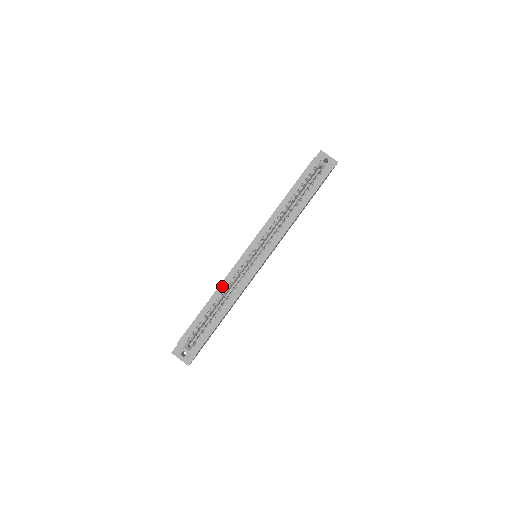
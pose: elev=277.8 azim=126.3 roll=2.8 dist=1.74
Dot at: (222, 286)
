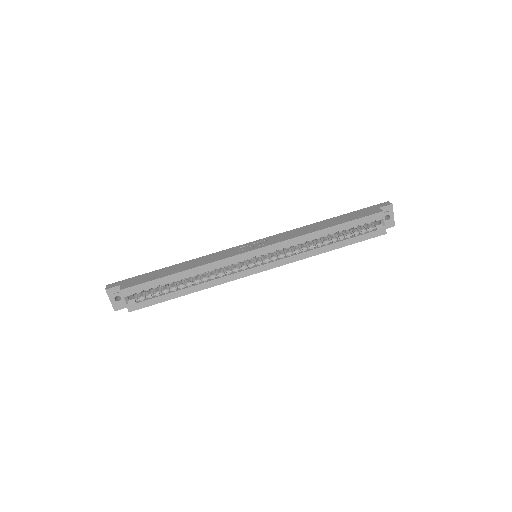
Dot at: (205, 267)
